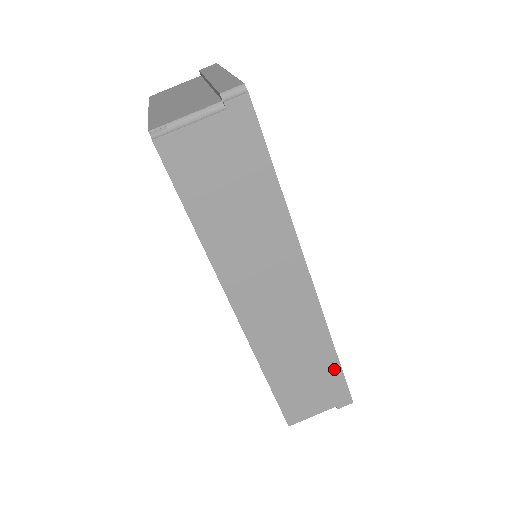
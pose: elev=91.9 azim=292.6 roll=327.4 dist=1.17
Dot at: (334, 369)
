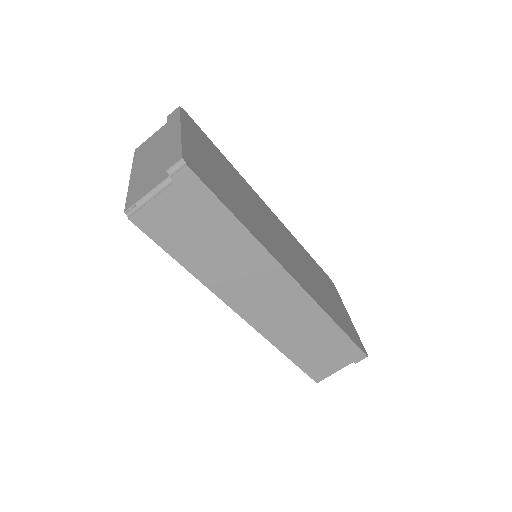
Dot at: (340, 336)
